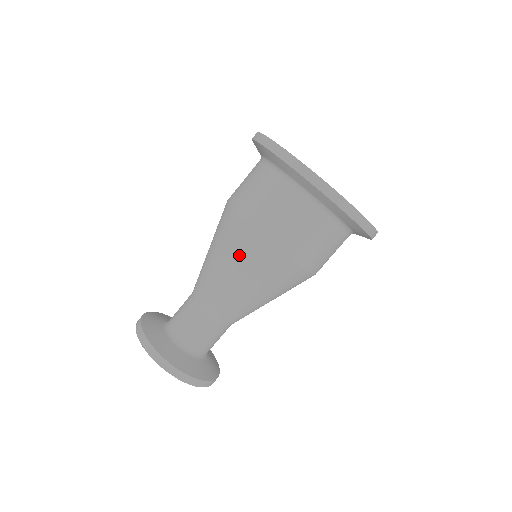
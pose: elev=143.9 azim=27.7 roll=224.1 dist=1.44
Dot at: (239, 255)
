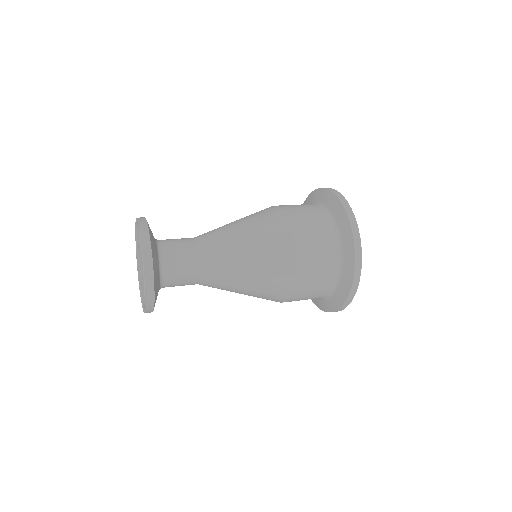
Dot at: (268, 250)
